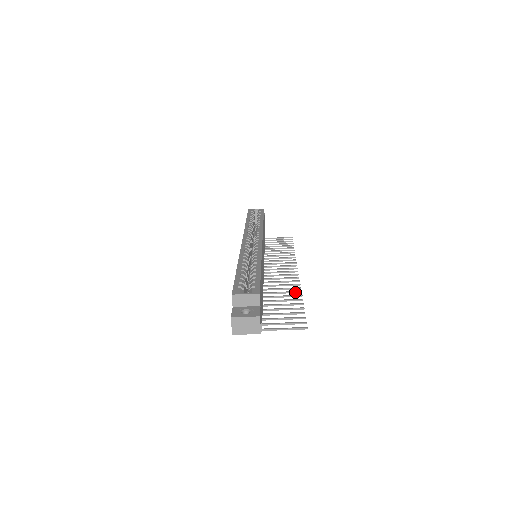
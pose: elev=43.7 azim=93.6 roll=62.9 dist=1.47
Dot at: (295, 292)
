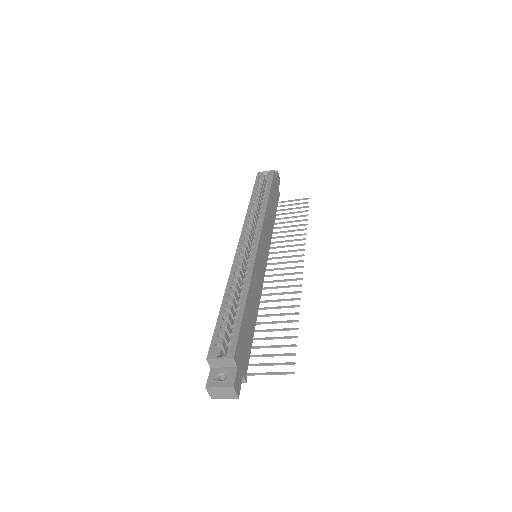
Dot at: (293, 307)
